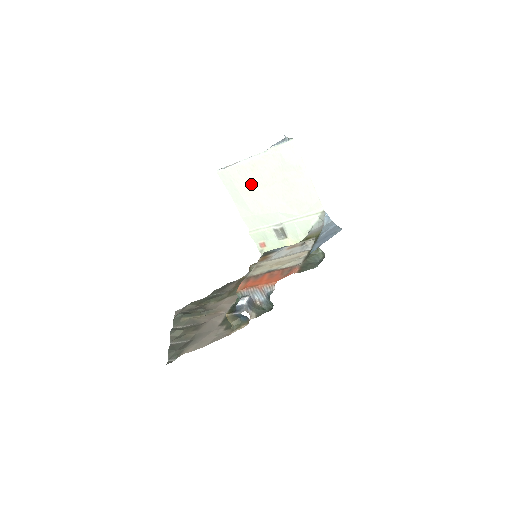
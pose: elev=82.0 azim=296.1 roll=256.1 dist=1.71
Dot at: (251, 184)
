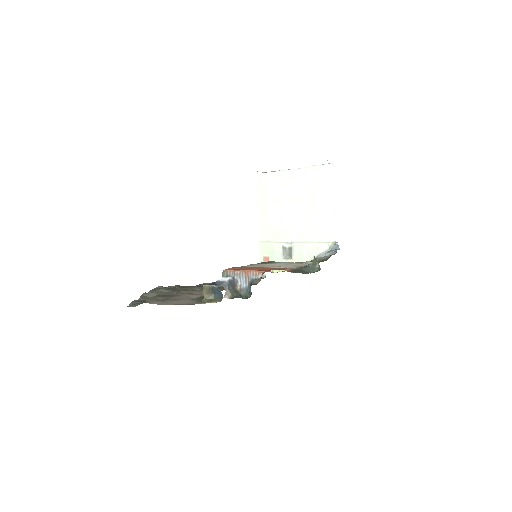
Dot at: (280, 195)
